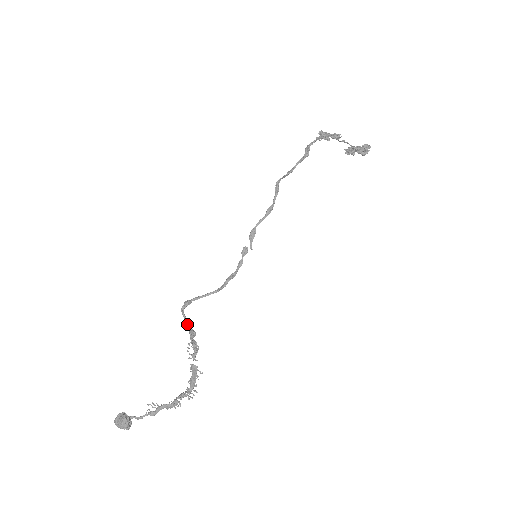
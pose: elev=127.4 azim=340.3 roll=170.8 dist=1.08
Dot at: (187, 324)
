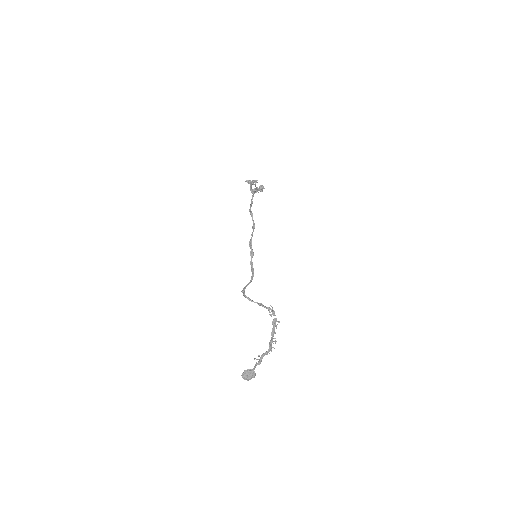
Dot at: occluded
